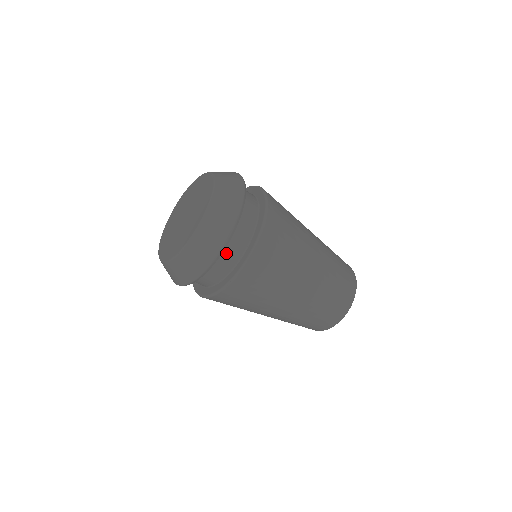
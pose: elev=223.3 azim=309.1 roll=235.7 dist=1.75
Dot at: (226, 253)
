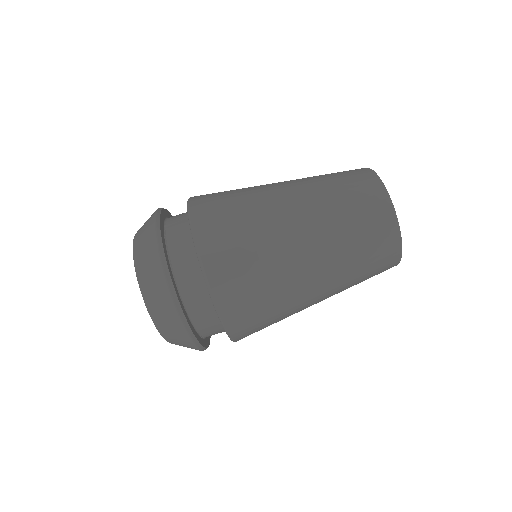
Dot at: (176, 250)
